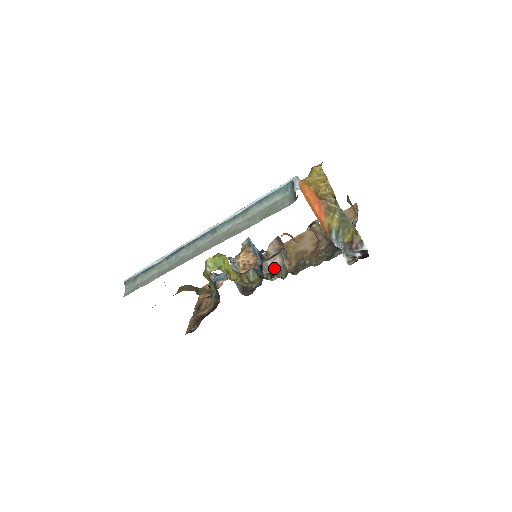
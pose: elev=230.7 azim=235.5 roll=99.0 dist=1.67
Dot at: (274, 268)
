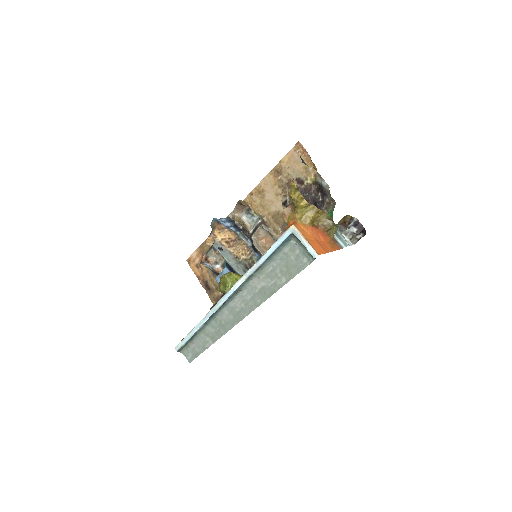
Dot at: (262, 238)
